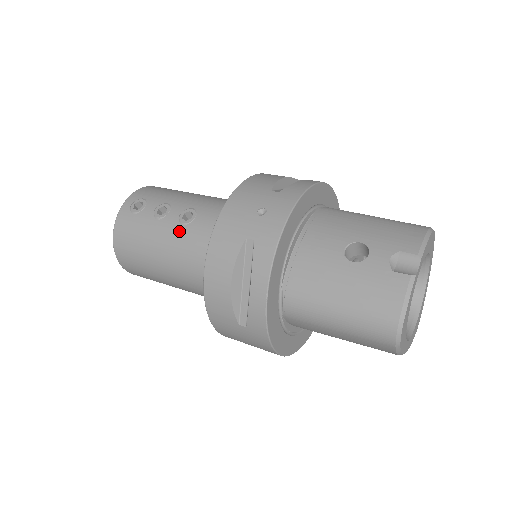
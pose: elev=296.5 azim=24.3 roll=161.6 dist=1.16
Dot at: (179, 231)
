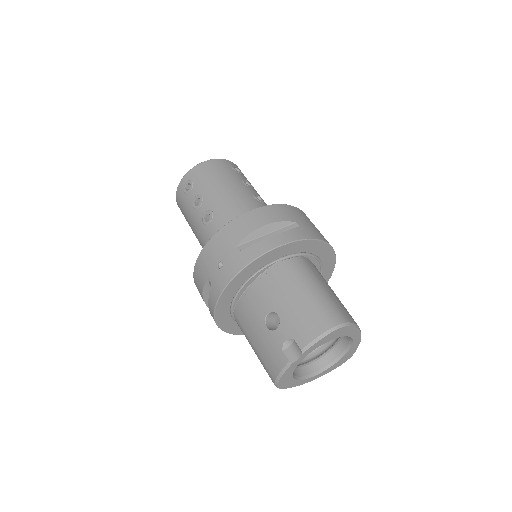
Dot at: (201, 227)
